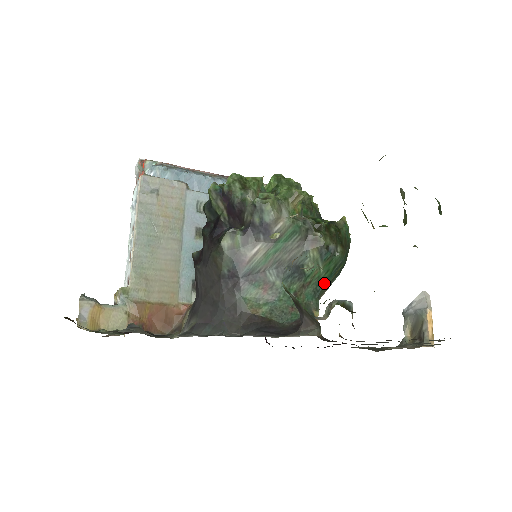
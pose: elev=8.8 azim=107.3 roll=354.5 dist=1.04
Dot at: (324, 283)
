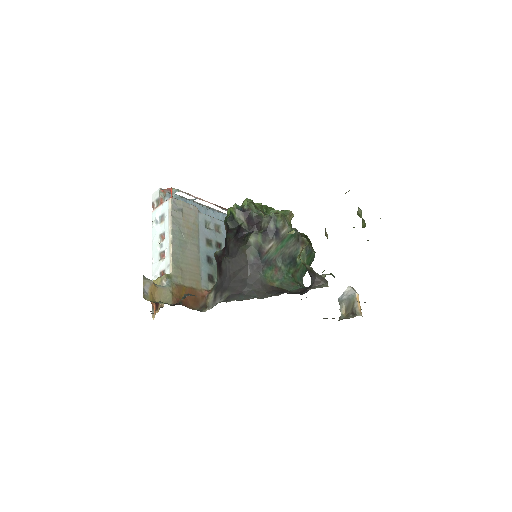
Dot at: (305, 271)
